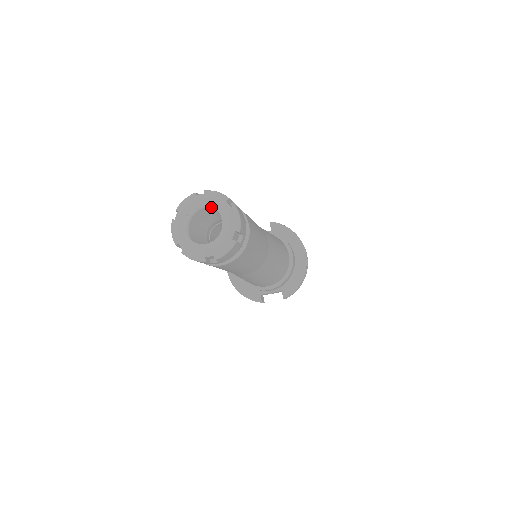
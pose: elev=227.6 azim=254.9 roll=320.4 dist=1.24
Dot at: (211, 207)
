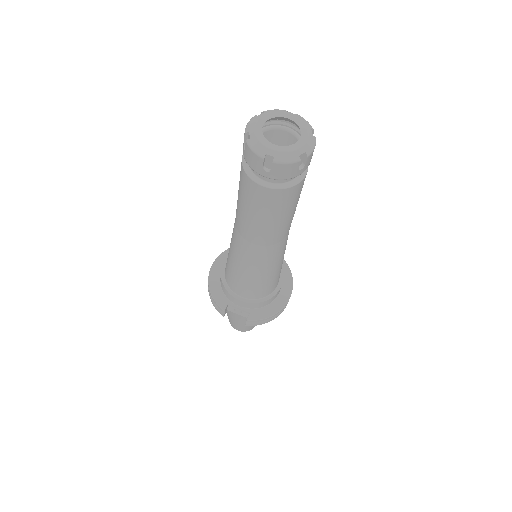
Dot at: (289, 134)
